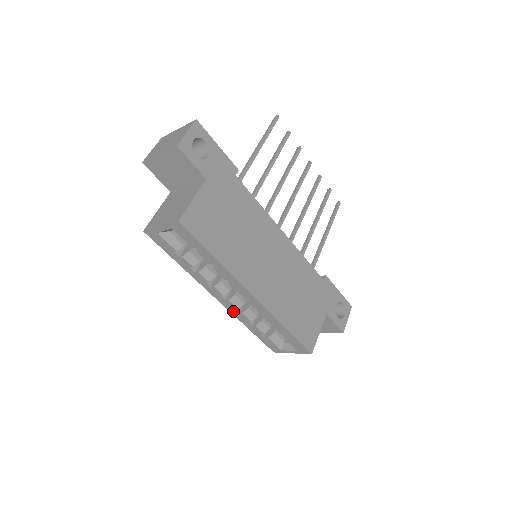
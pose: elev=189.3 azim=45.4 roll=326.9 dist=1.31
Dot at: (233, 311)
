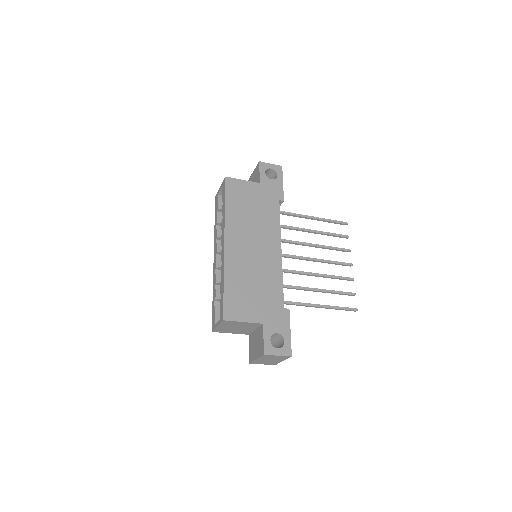
Dot at: (214, 273)
